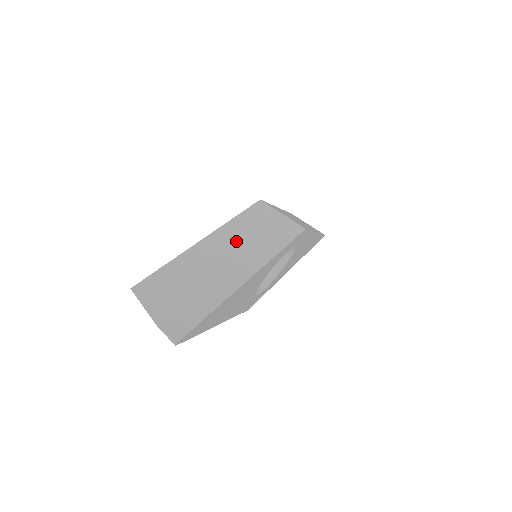
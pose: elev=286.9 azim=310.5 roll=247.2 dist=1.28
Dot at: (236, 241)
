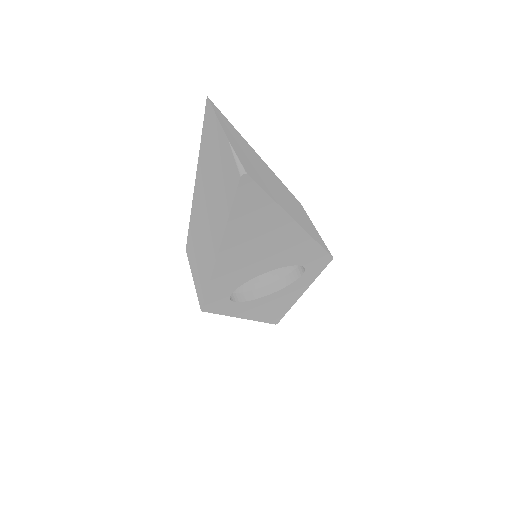
Dot at: (289, 197)
